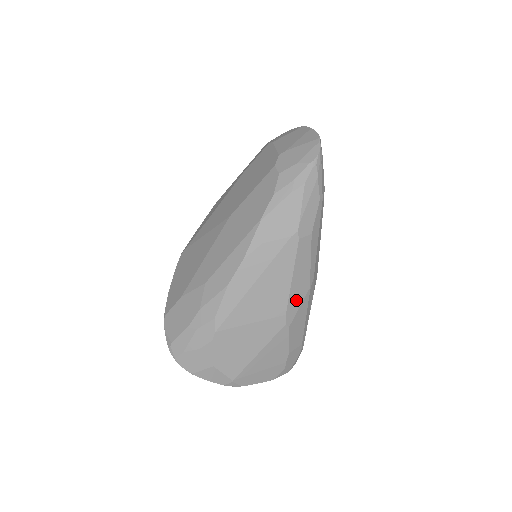
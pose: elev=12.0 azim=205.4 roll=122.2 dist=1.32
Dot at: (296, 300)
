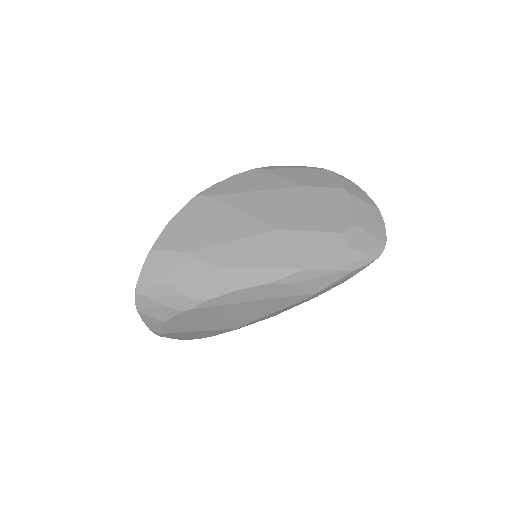
Dot at: (260, 320)
